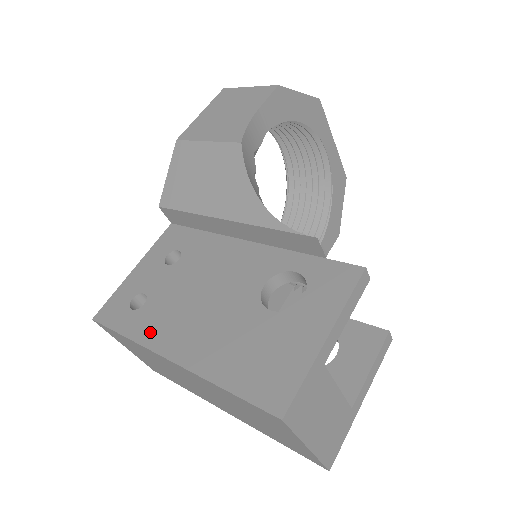
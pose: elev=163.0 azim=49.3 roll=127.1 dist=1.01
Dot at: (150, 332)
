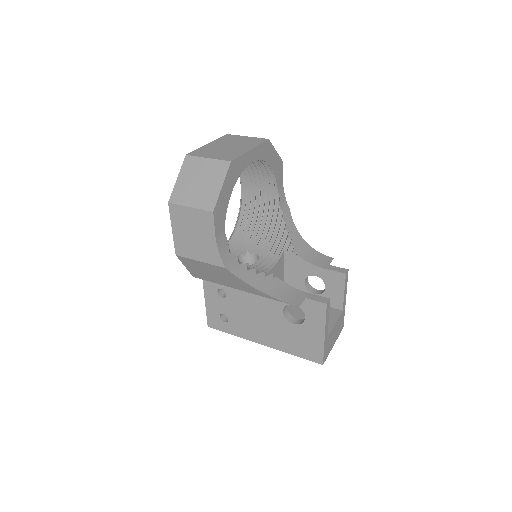
Dot at: (244, 333)
